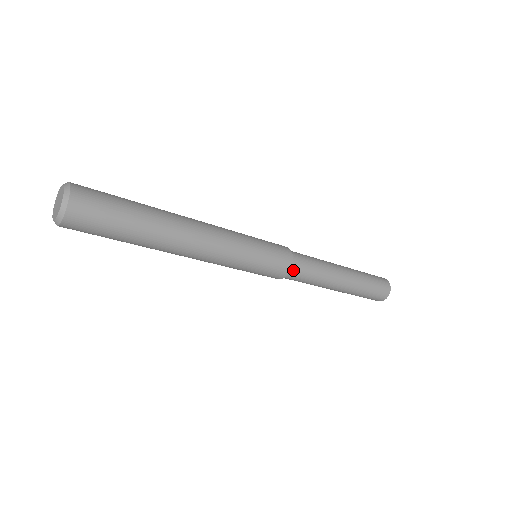
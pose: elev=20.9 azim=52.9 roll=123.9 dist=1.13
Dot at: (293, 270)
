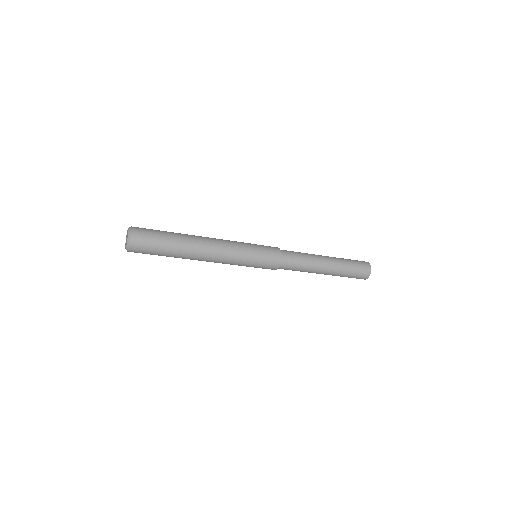
Dot at: (282, 266)
